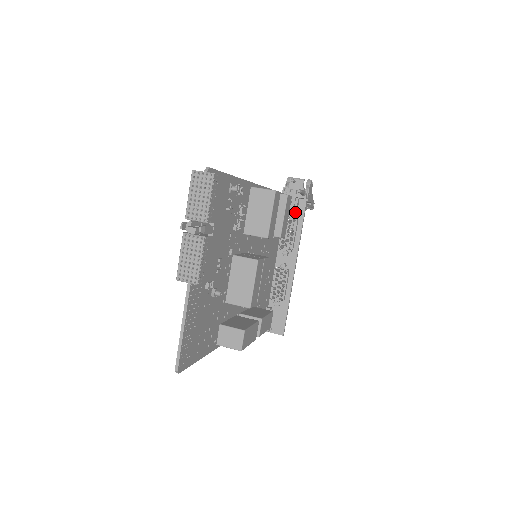
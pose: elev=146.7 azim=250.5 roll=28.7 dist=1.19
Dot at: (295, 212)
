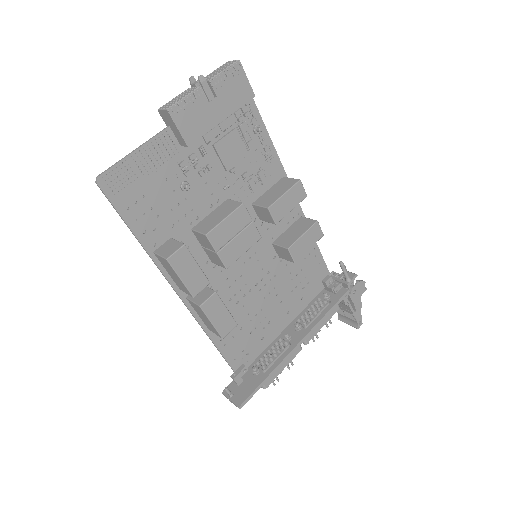
Dot at: (331, 296)
